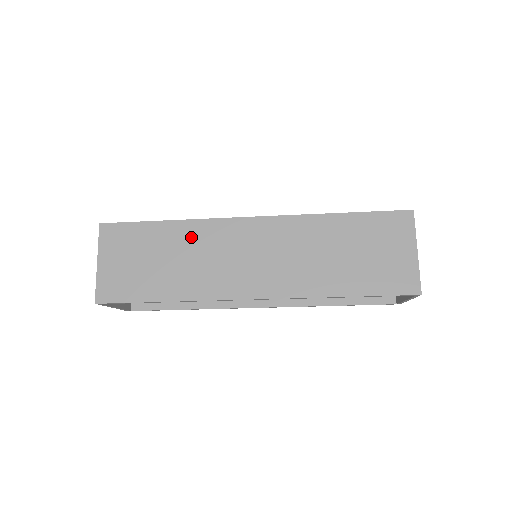
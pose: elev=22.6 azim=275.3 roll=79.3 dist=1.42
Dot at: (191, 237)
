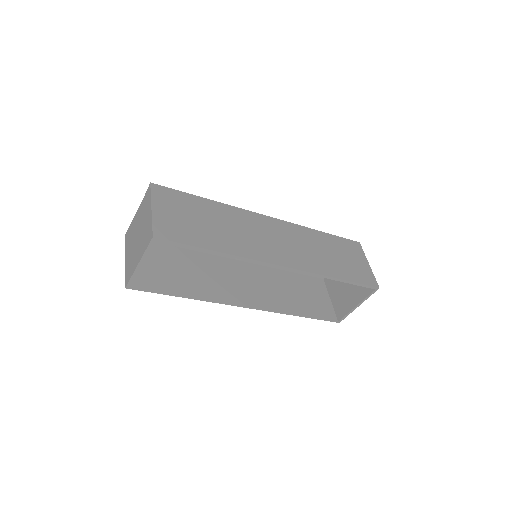
Dot at: (229, 215)
